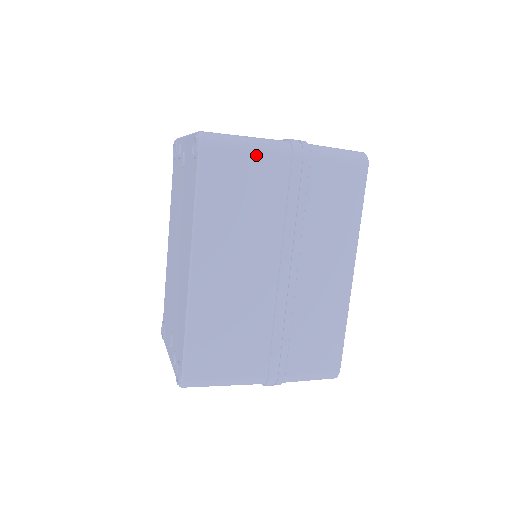
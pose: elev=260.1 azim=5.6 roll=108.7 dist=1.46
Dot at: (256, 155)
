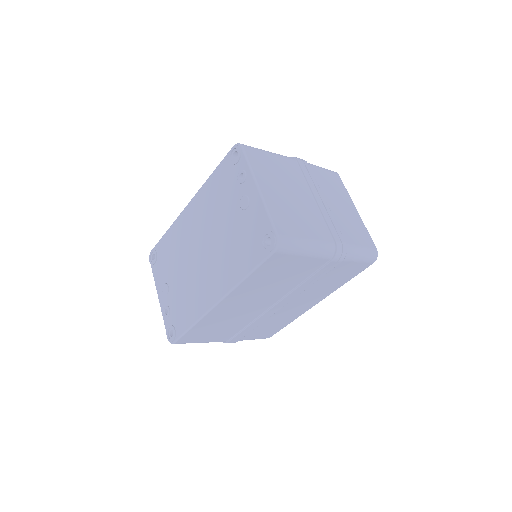
Dot at: (308, 258)
